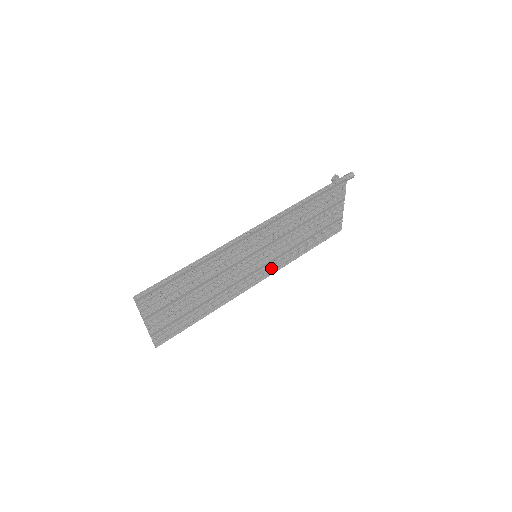
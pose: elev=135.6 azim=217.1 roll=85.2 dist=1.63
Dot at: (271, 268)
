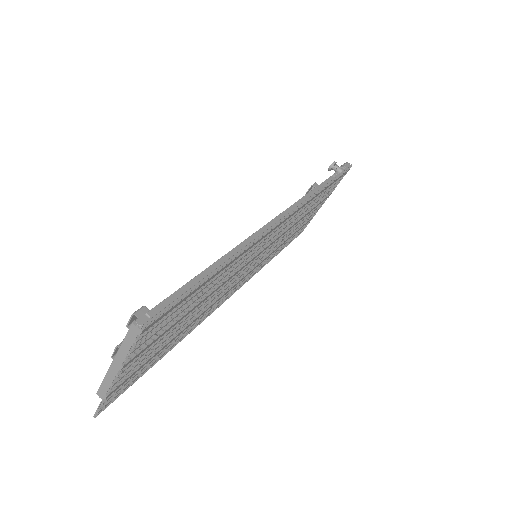
Dot at: occluded
